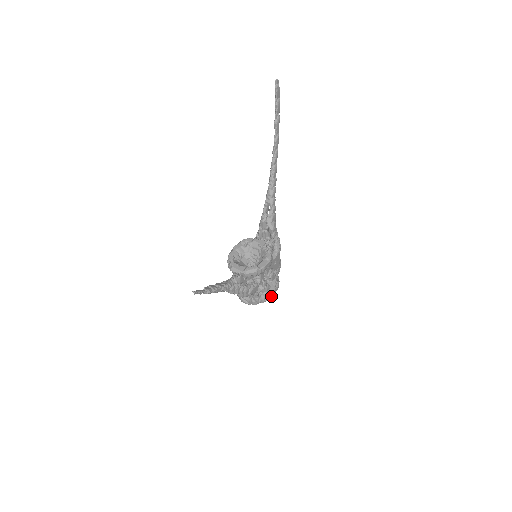
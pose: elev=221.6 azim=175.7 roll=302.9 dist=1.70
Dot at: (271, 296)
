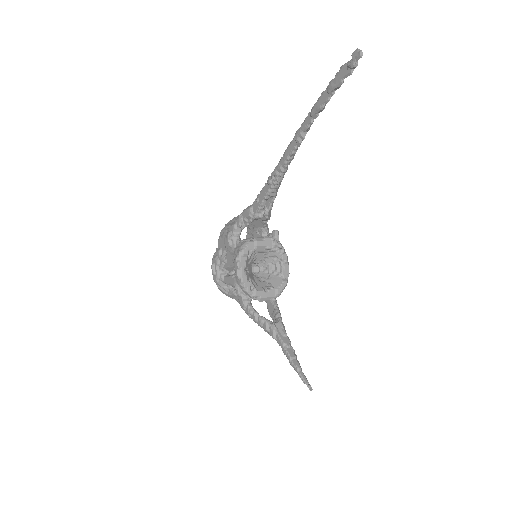
Dot at: occluded
